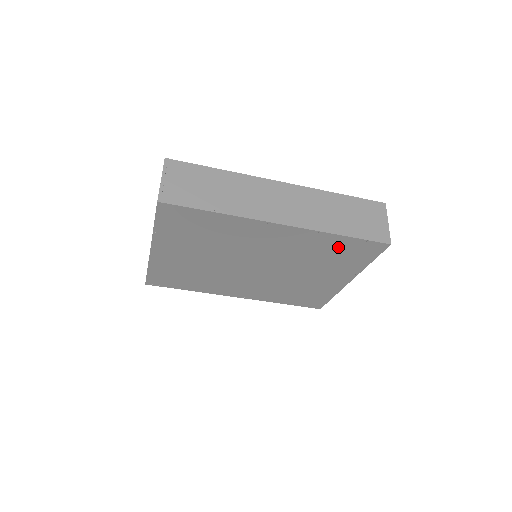
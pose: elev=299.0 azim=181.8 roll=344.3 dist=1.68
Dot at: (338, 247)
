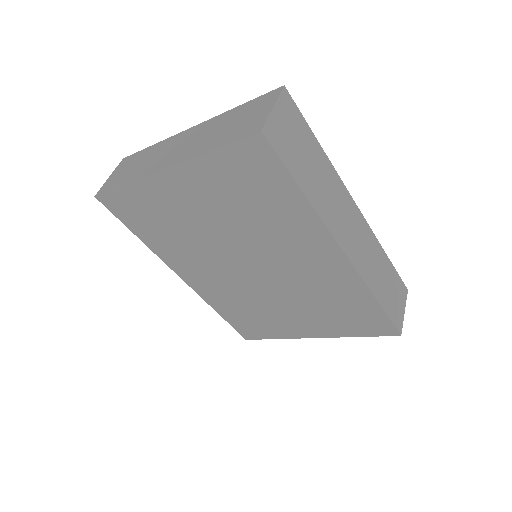
Dot at: (356, 307)
